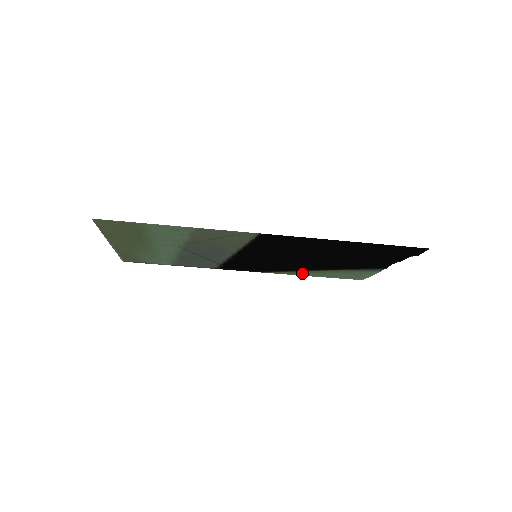
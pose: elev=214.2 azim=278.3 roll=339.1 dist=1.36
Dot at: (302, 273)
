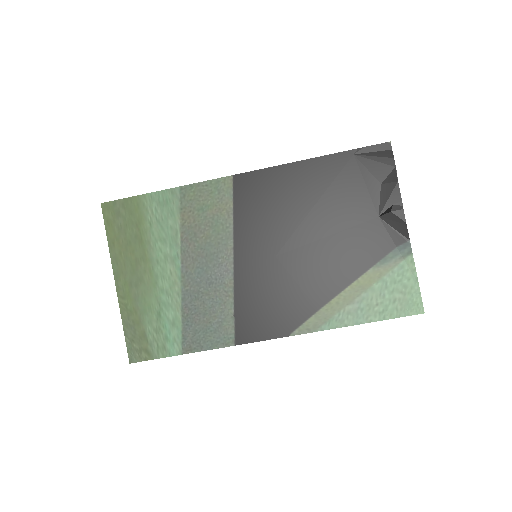
Dot at: (336, 315)
